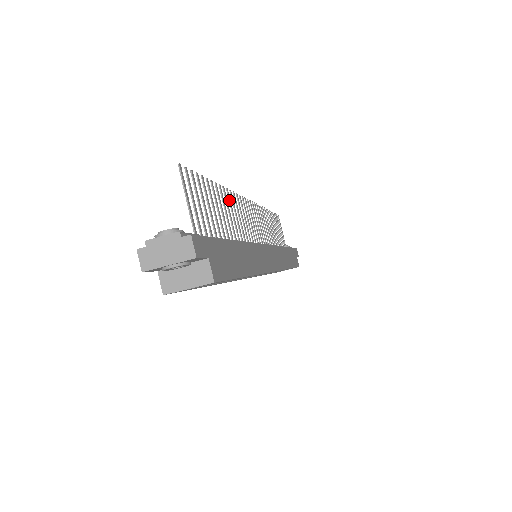
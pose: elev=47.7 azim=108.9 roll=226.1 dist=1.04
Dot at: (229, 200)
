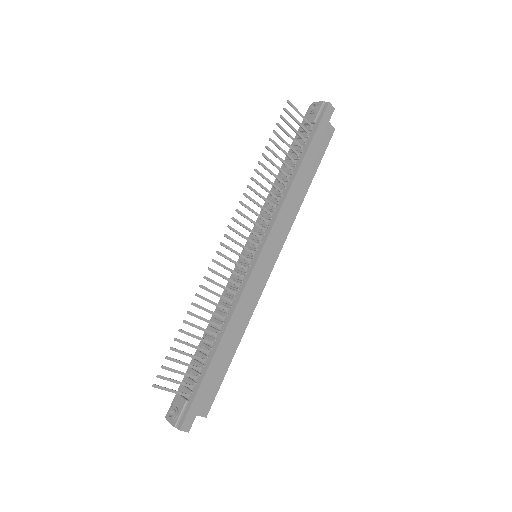
Dot at: occluded
